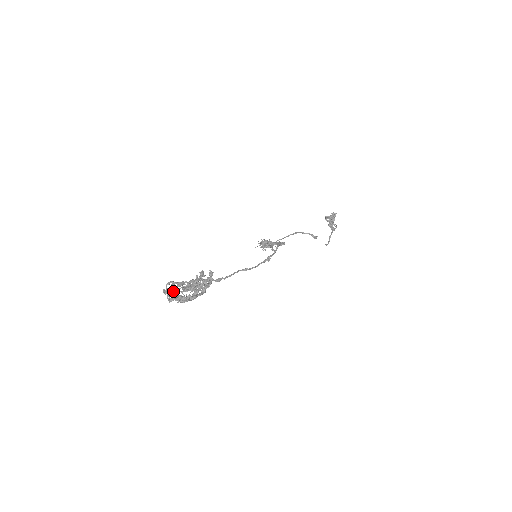
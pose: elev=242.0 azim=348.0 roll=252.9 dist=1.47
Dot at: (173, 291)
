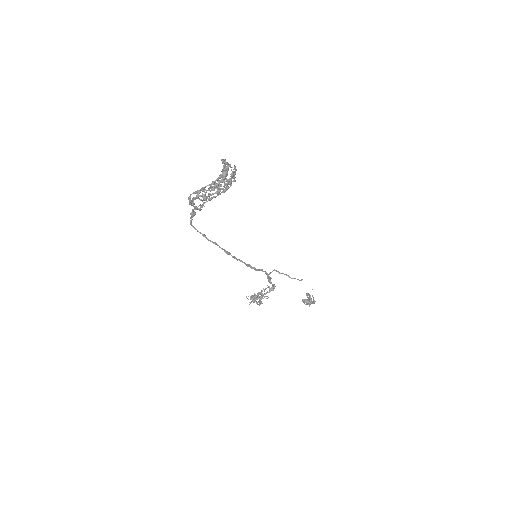
Dot at: occluded
